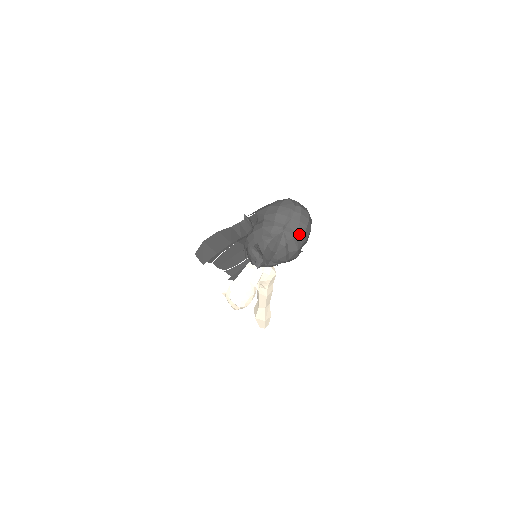
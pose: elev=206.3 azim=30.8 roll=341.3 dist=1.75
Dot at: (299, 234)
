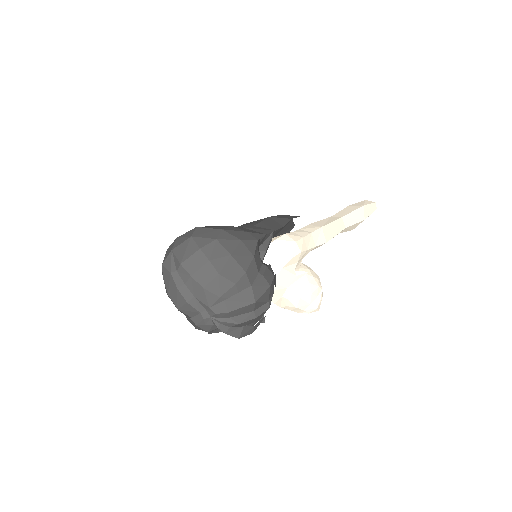
Dot at: (227, 294)
